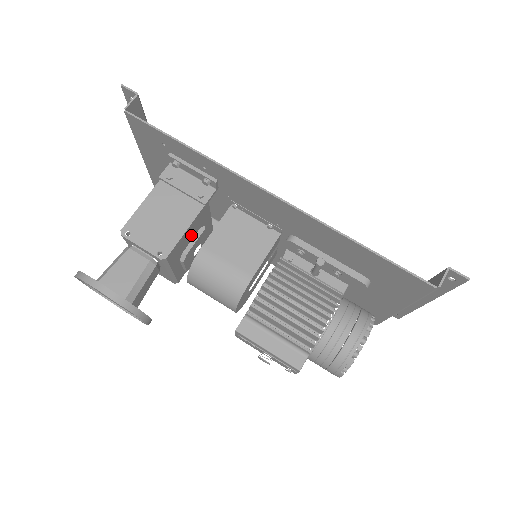
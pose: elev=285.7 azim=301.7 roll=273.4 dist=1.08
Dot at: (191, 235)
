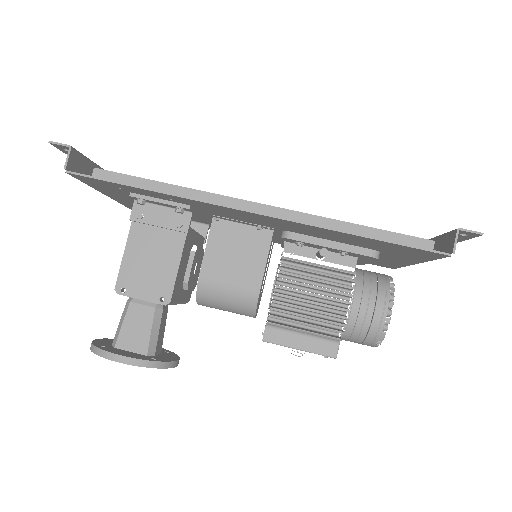
Dot at: (185, 263)
